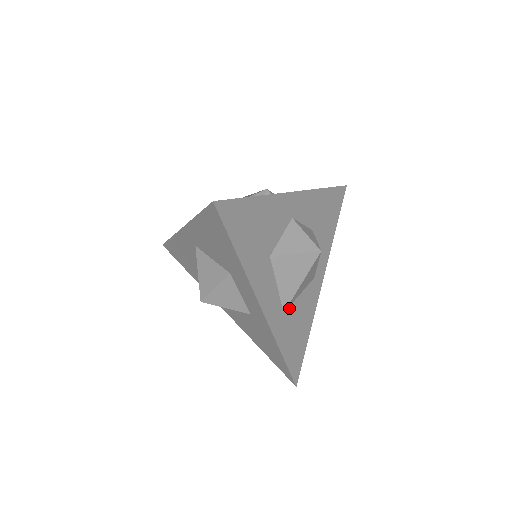
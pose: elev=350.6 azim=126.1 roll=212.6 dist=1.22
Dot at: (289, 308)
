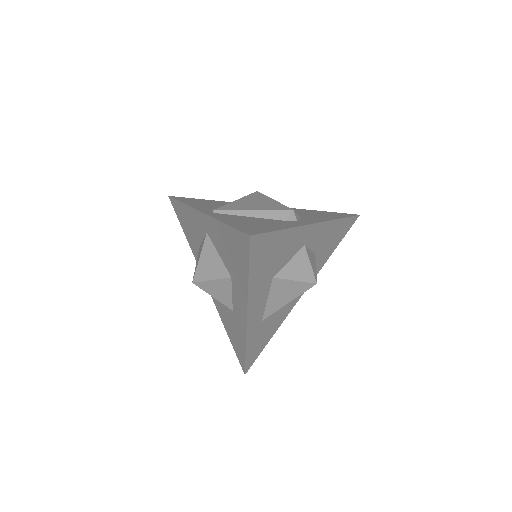
Dot at: (268, 317)
